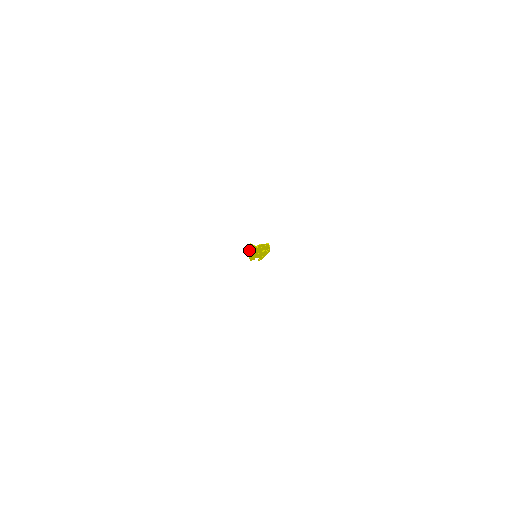
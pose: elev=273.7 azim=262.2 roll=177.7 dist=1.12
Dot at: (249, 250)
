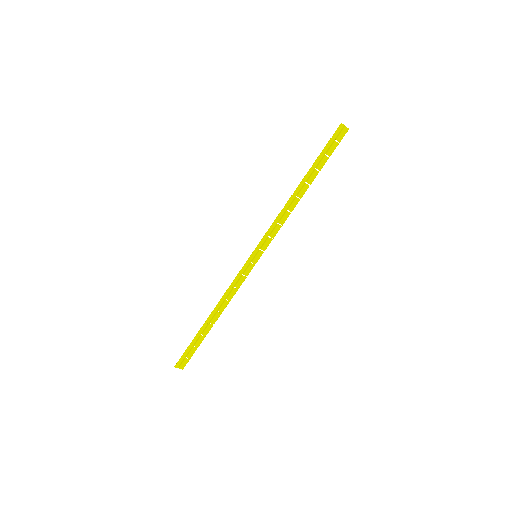
Dot at: (178, 364)
